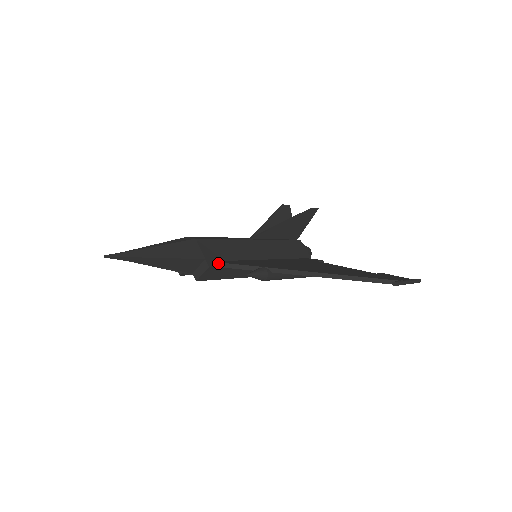
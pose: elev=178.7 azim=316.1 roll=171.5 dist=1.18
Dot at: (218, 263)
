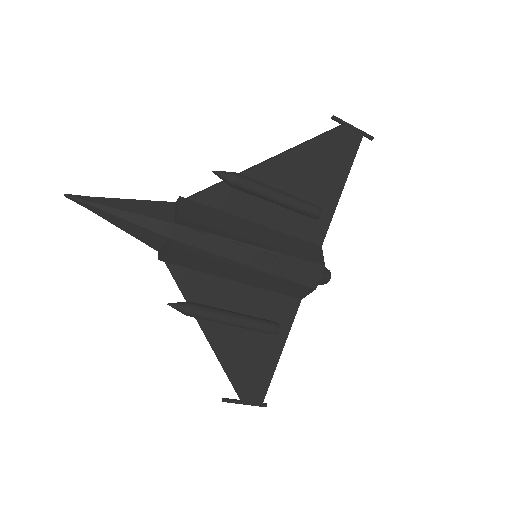
Dot at: (188, 197)
